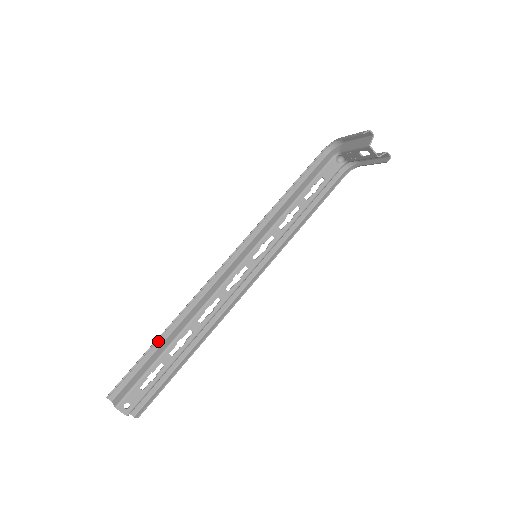
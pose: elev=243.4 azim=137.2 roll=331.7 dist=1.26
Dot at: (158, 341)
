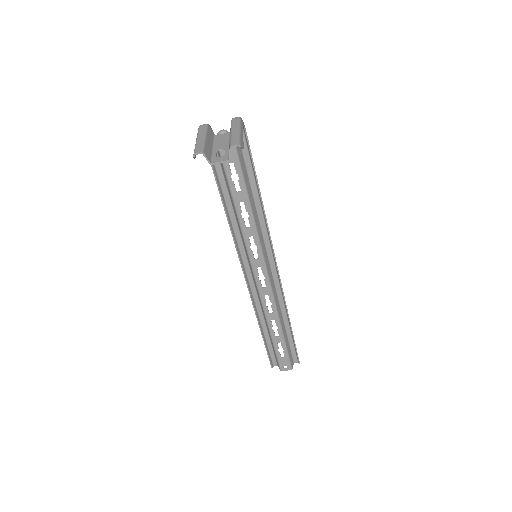
Dot at: (264, 331)
